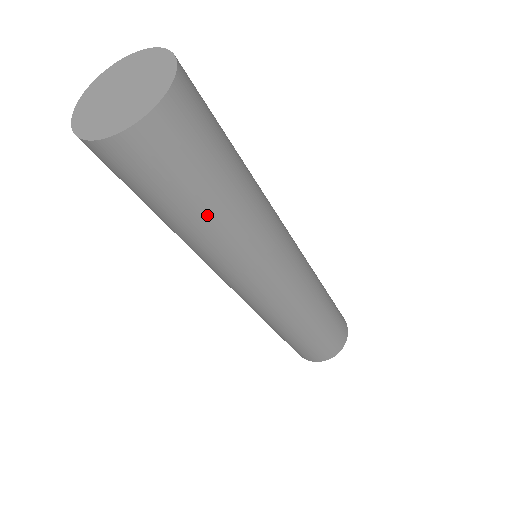
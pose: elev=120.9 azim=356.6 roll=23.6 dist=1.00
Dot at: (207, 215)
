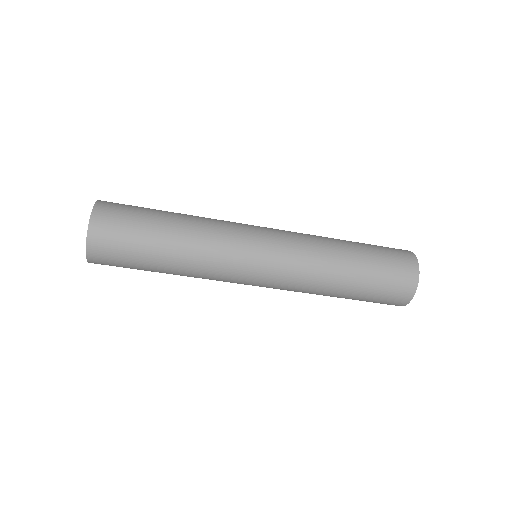
Dot at: (163, 254)
